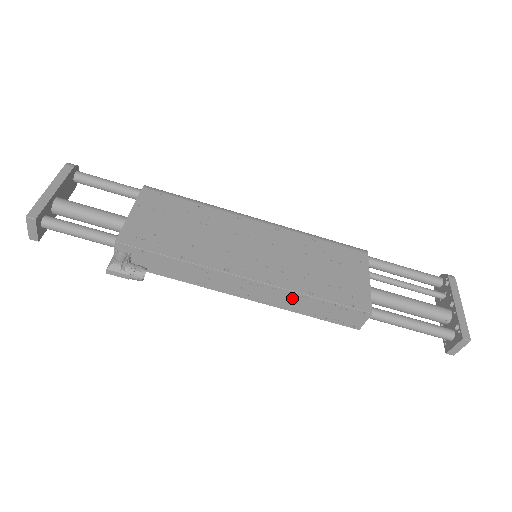
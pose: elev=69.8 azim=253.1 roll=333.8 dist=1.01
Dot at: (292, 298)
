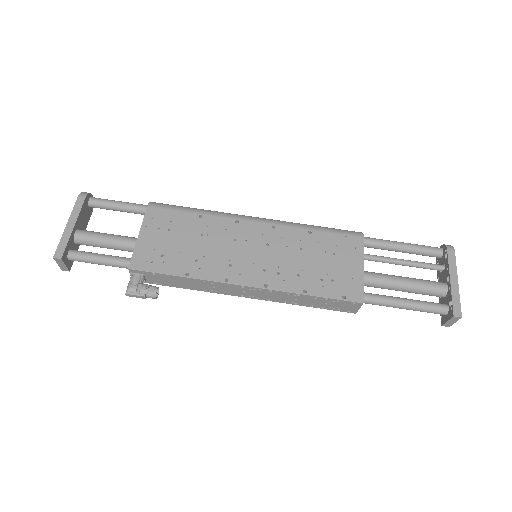
Dot at: (289, 296)
